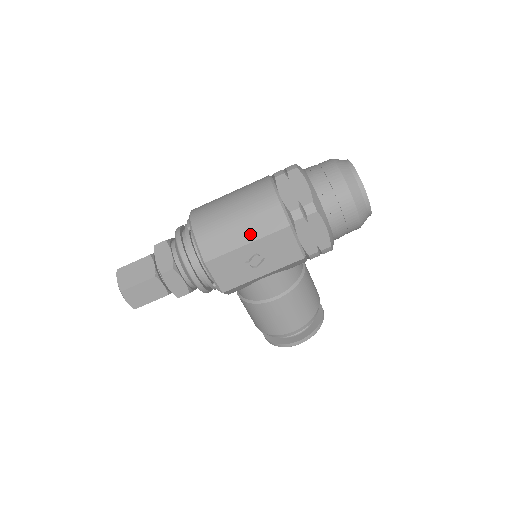
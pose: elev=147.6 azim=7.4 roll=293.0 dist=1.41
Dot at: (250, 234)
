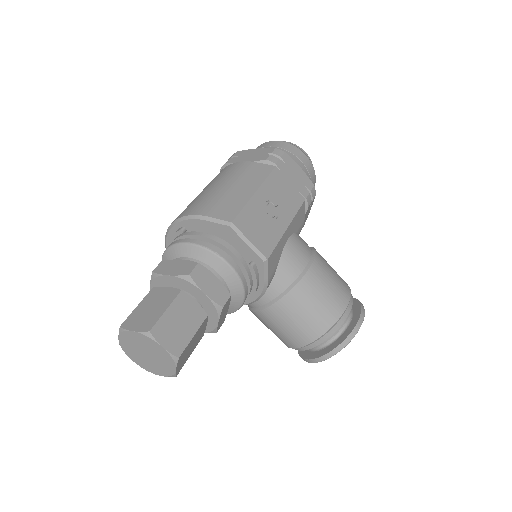
Dot at: (250, 186)
